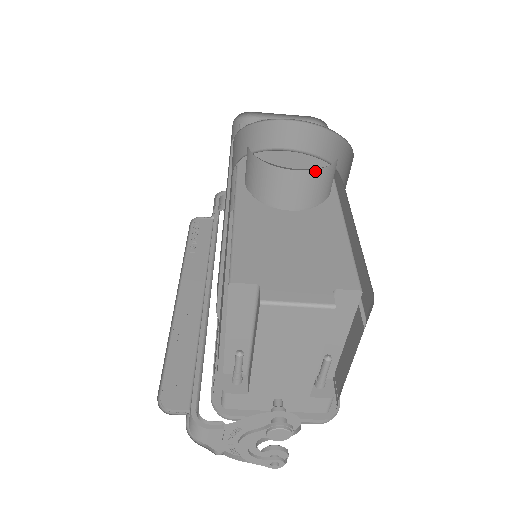
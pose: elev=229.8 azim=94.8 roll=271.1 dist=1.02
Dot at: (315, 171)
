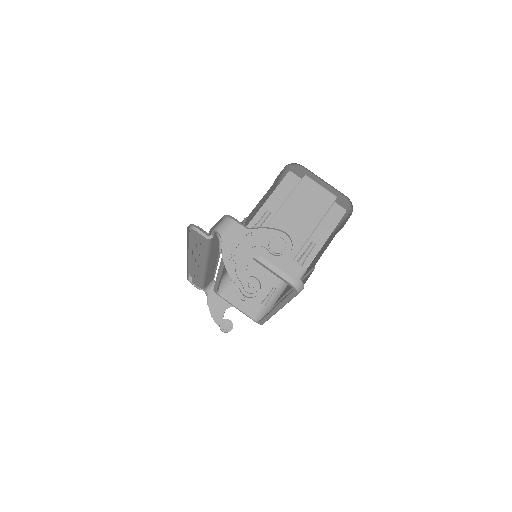
Dot at: occluded
